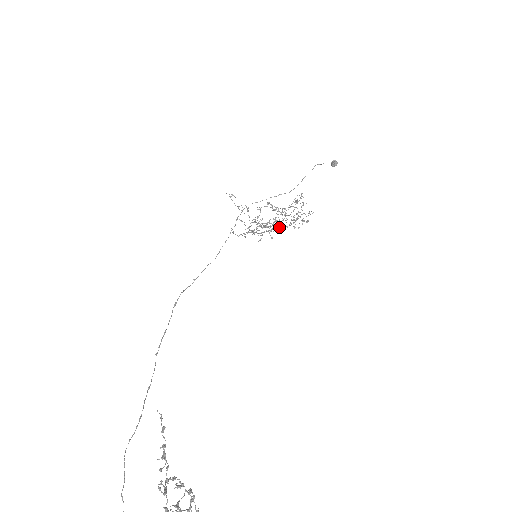
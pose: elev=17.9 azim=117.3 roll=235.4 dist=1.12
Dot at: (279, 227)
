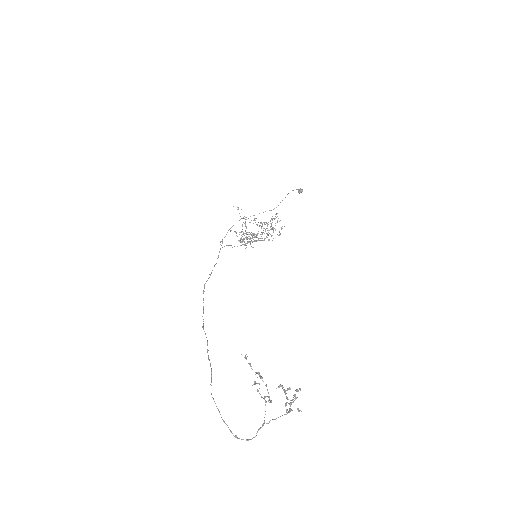
Dot at: (260, 238)
